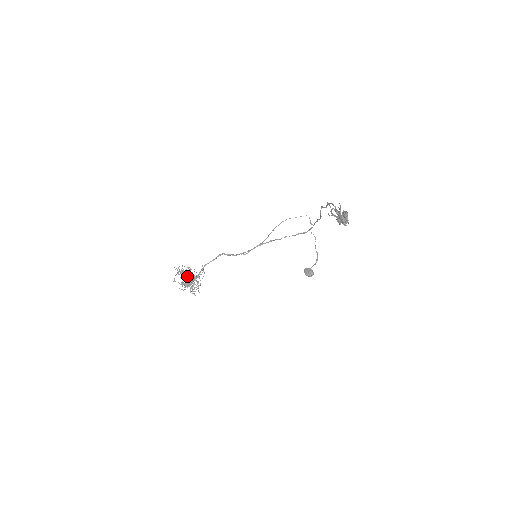
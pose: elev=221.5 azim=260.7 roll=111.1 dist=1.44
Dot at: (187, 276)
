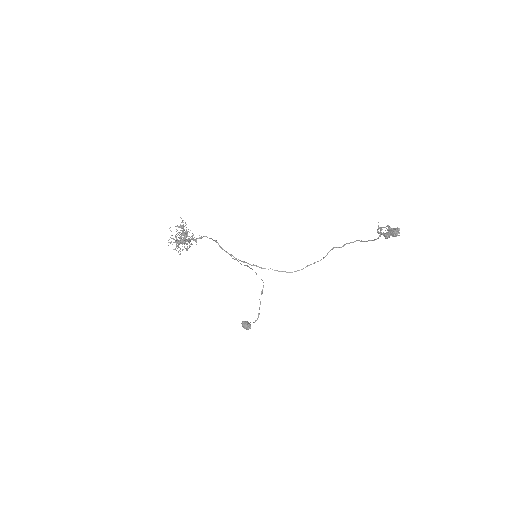
Dot at: (188, 231)
